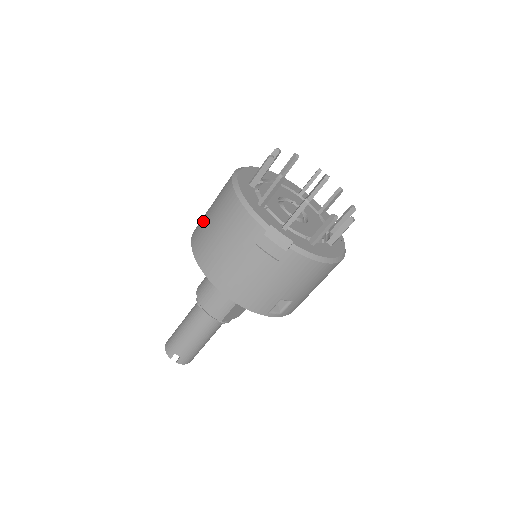
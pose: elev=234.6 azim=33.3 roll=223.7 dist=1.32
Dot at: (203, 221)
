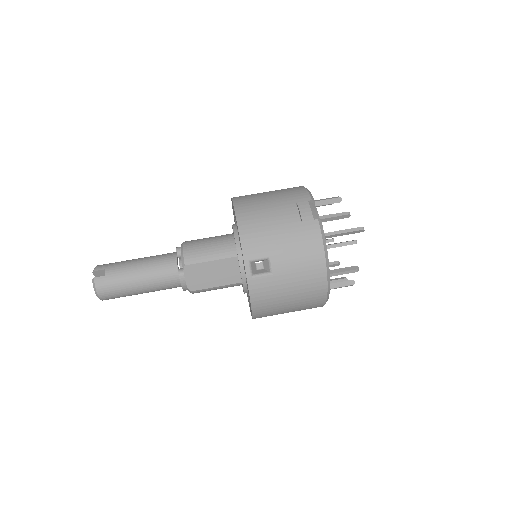
Dot at: occluded
